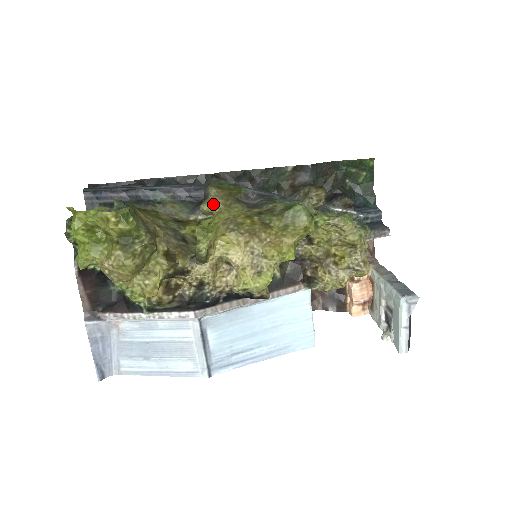
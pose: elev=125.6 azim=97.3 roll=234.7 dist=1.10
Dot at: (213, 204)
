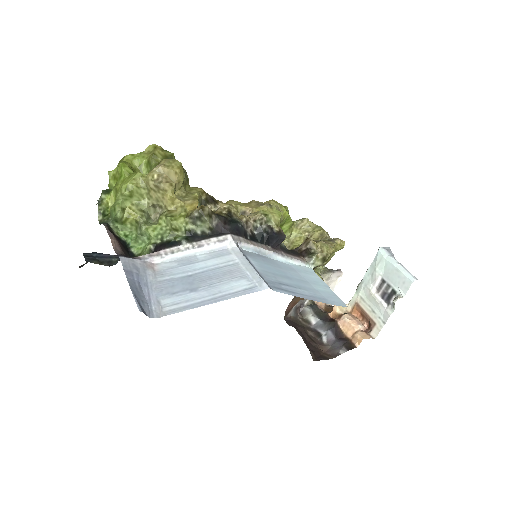
Dot at: occluded
